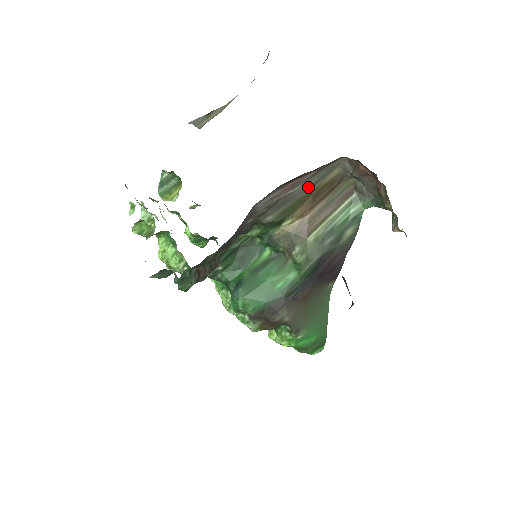
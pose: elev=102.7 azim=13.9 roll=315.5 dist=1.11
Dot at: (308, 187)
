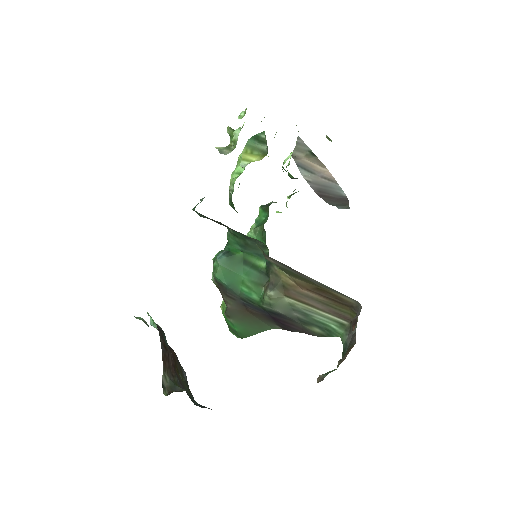
Dot at: (317, 282)
